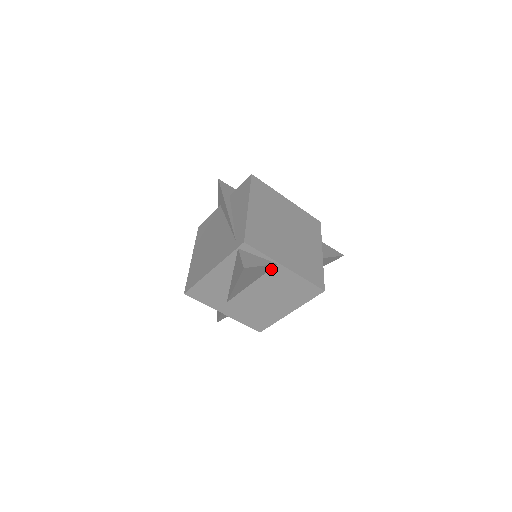
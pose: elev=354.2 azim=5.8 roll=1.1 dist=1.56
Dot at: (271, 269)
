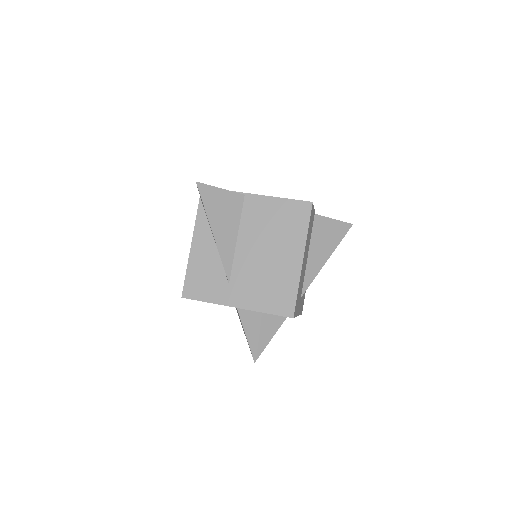
Dot at: (243, 206)
